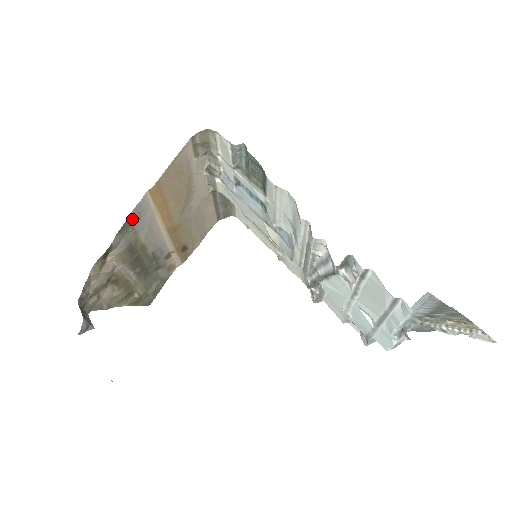
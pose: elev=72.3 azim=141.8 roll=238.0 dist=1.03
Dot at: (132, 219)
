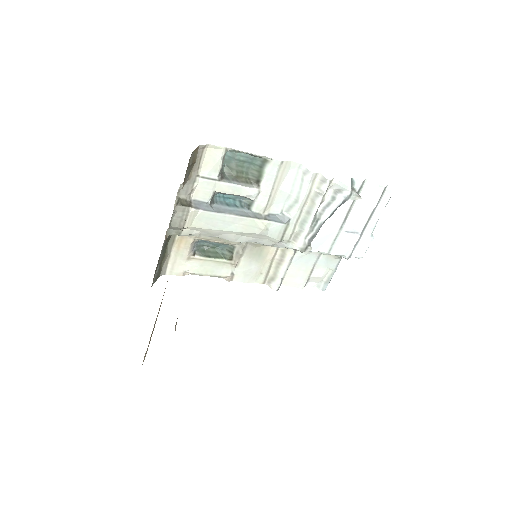
Dot at: occluded
